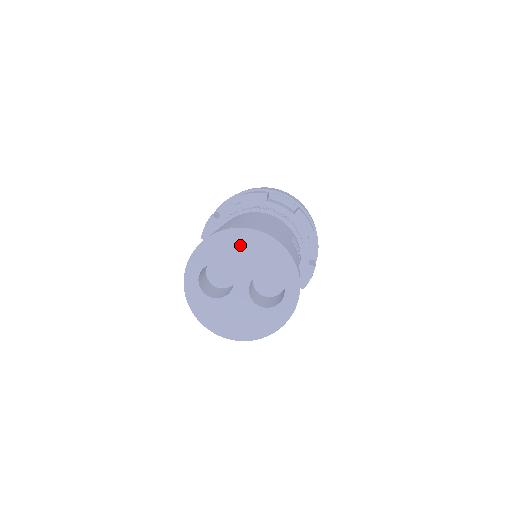
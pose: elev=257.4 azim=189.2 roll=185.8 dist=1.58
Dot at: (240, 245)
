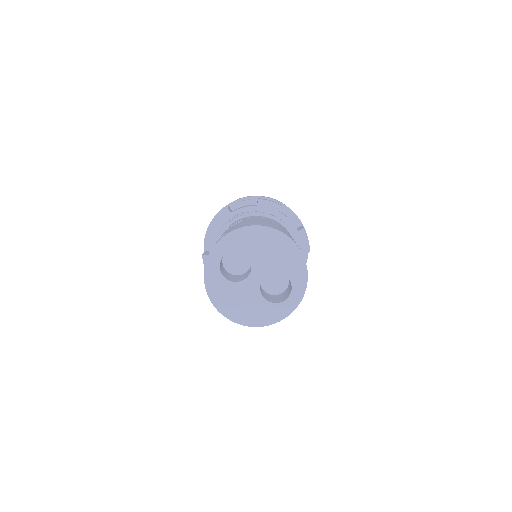
Dot at: (267, 242)
